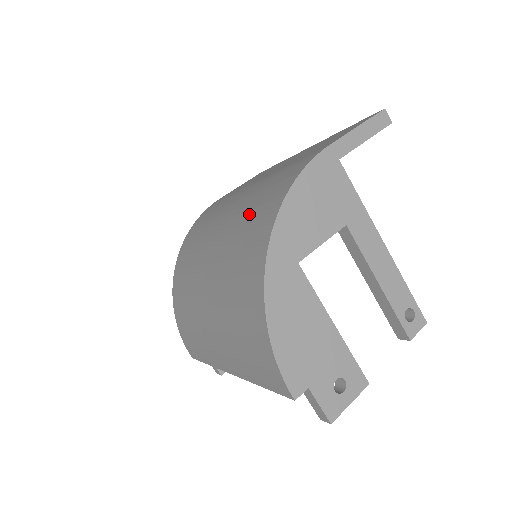
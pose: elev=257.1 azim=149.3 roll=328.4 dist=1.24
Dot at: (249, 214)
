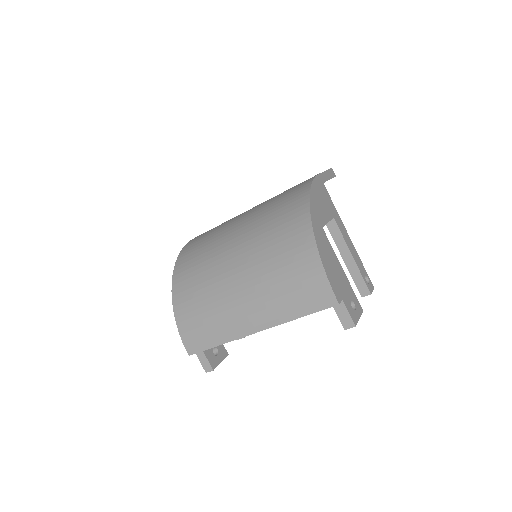
Dot at: (273, 211)
